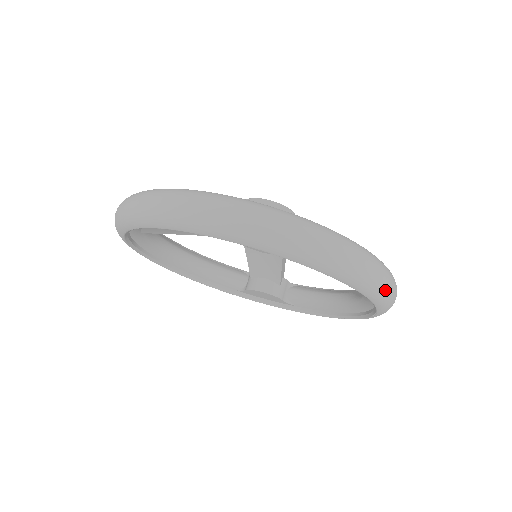
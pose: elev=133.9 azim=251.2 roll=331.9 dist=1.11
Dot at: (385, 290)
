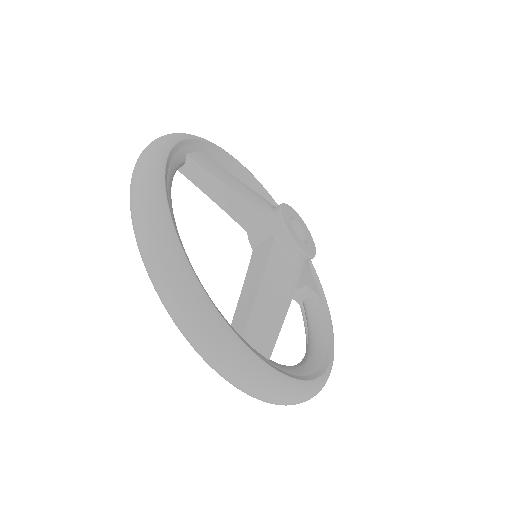
Dot at: (247, 392)
